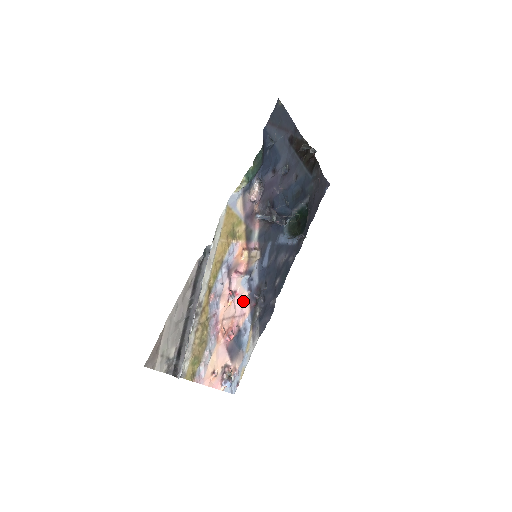
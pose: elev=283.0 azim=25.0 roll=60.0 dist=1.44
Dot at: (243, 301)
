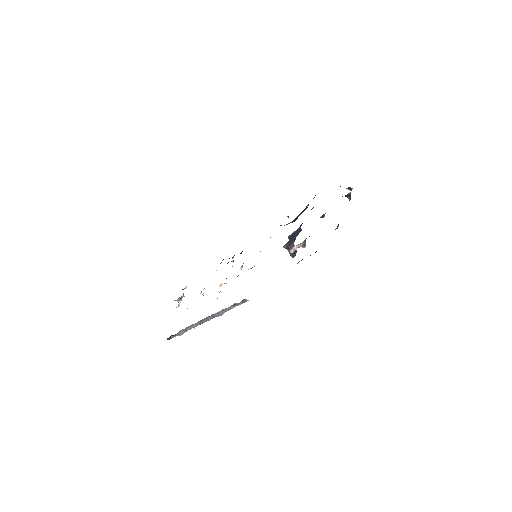
Dot at: occluded
